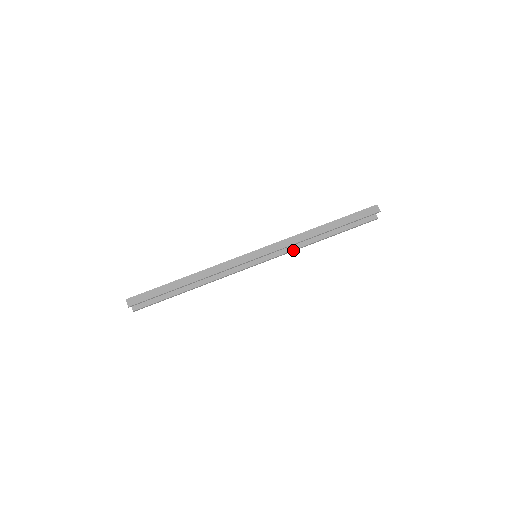
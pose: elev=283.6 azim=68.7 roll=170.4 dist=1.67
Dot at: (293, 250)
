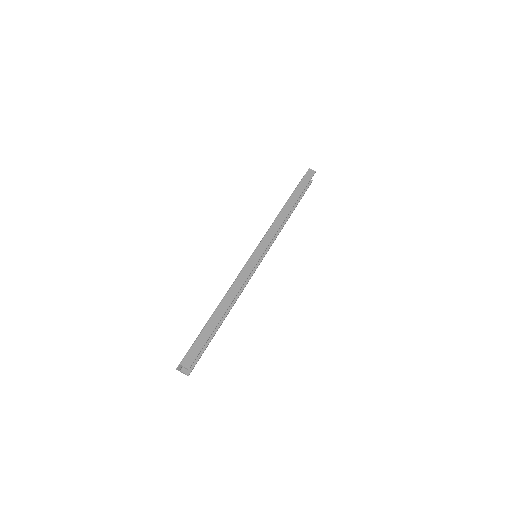
Dot at: occluded
